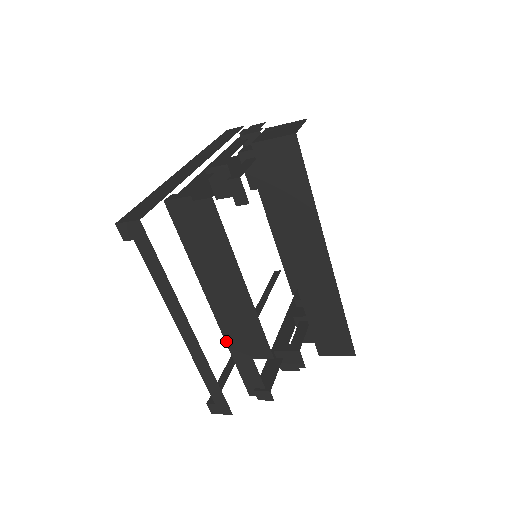
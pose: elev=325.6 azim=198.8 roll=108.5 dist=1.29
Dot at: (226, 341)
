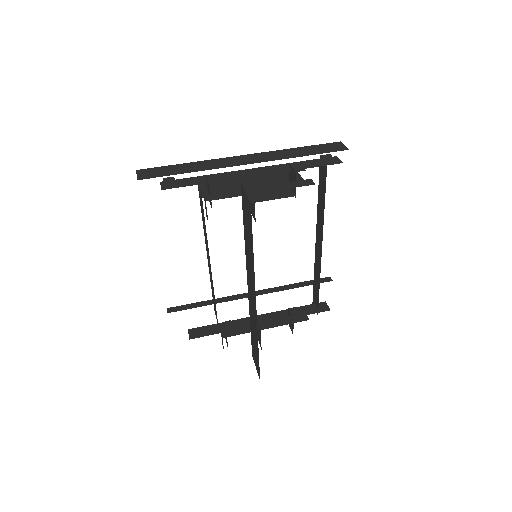
Dot at: occluded
